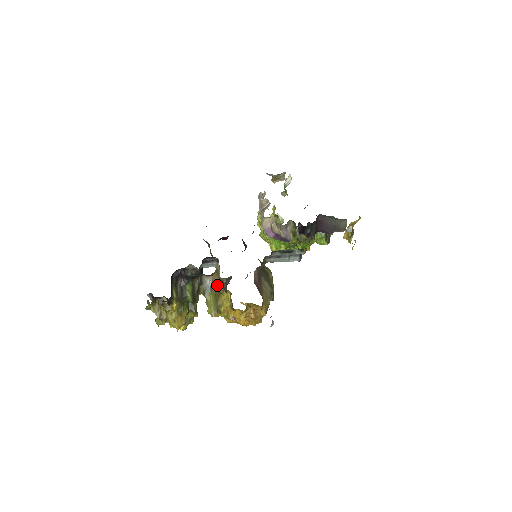
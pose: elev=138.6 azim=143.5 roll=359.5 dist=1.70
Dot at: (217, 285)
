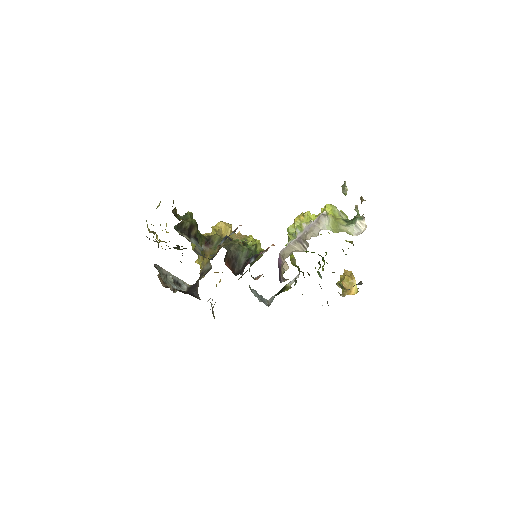
Dot at: (205, 256)
